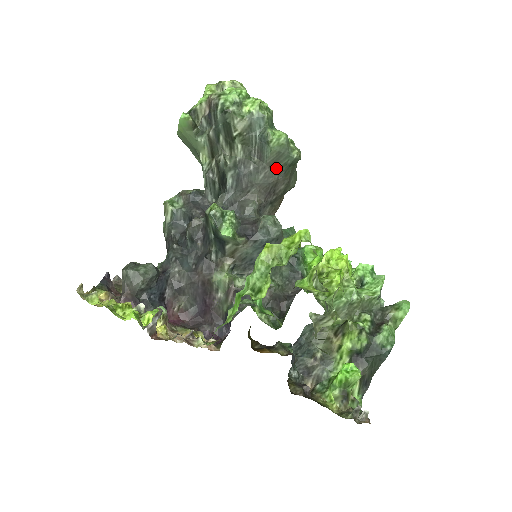
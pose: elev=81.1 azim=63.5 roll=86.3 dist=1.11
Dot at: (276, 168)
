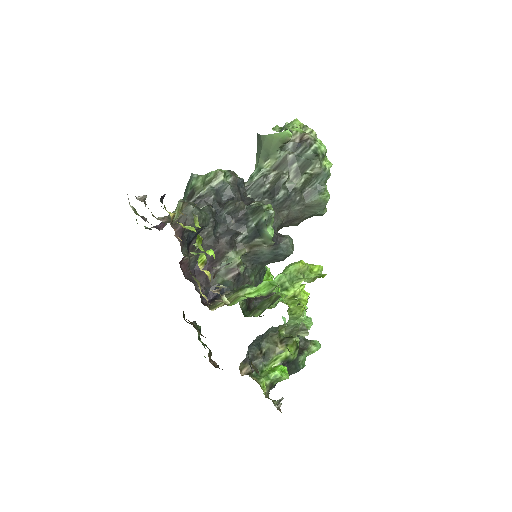
Dot at: (308, 210)
